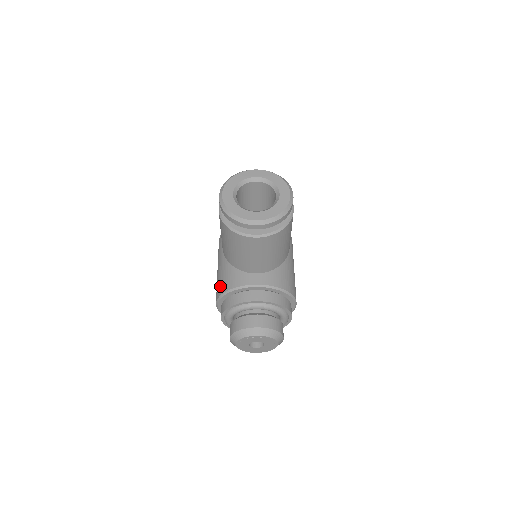
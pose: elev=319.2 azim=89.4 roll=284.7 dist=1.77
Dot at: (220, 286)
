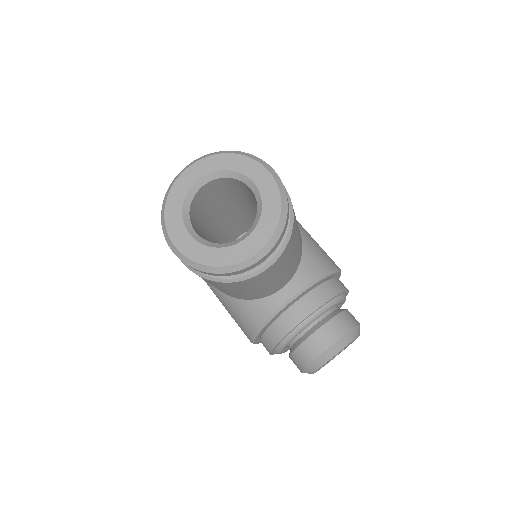
Dot at: (243, 324)
